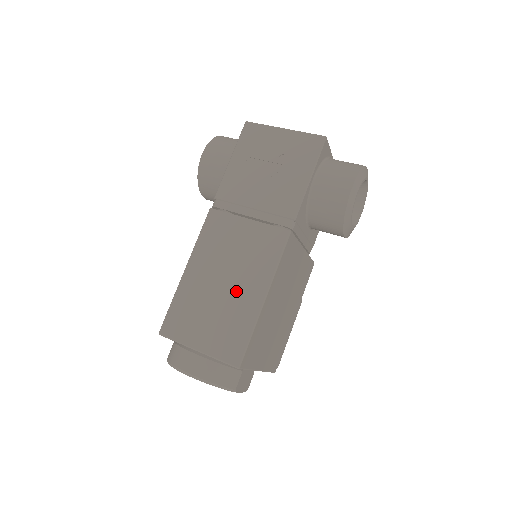
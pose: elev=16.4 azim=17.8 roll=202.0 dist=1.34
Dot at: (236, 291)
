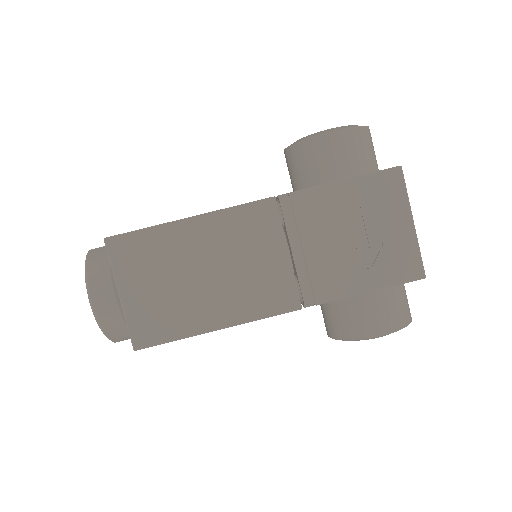
Dot at: (205, 294)
